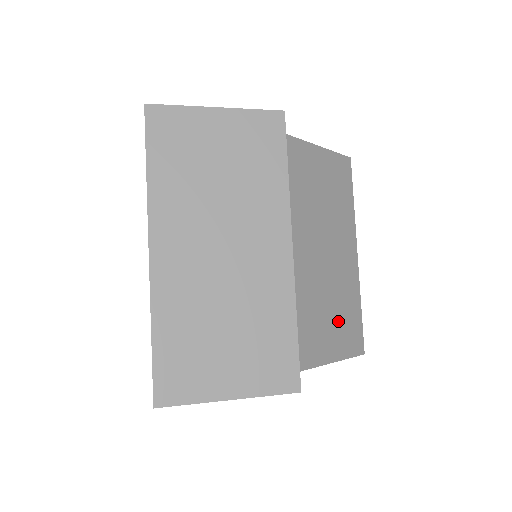
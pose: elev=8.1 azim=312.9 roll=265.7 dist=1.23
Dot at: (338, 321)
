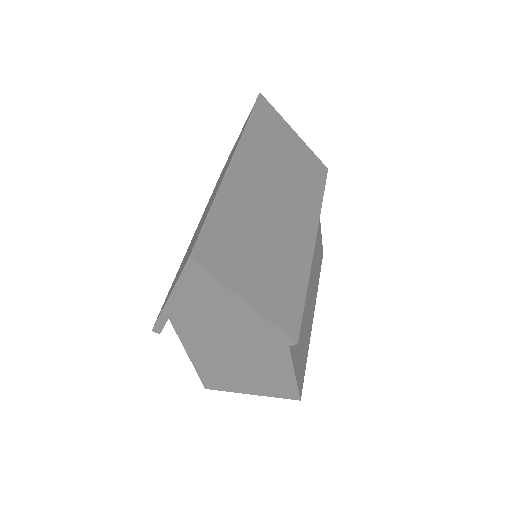
Dot at: (301, 344)
